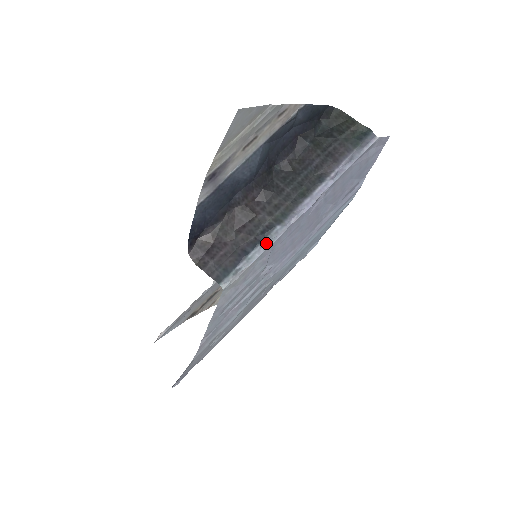
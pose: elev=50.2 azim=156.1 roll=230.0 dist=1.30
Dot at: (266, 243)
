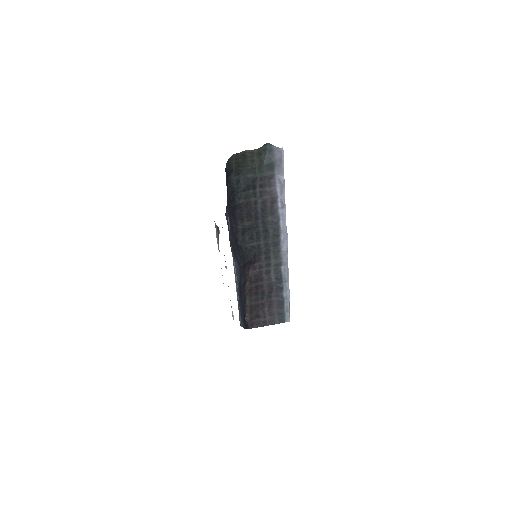
Dot at: (286, 281)
